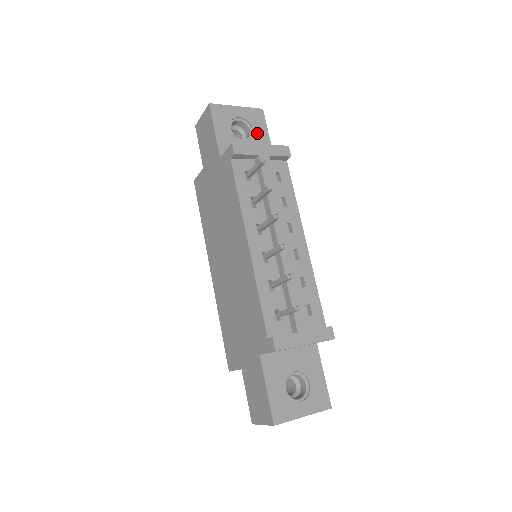
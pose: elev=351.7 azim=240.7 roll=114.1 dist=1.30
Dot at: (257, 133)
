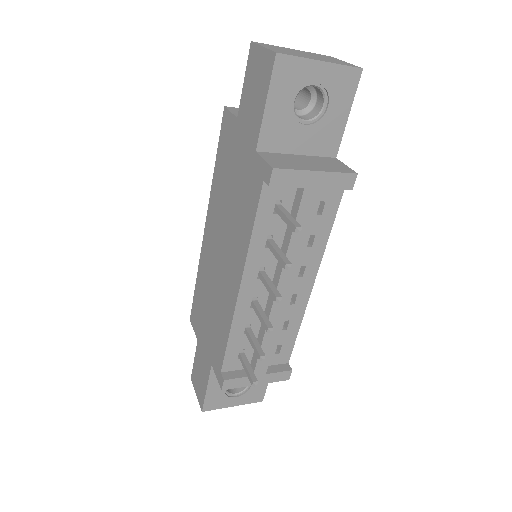
Dot at: (331, 113)
